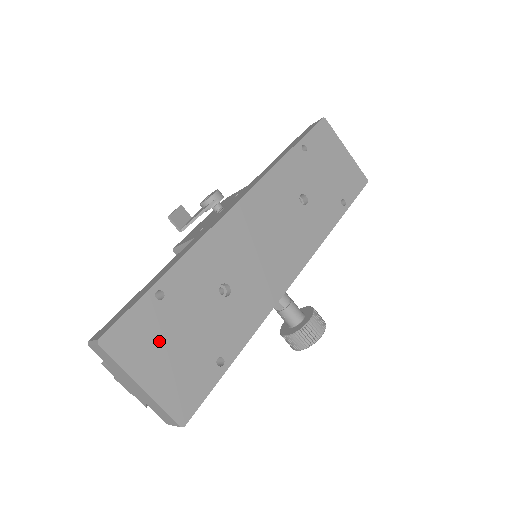
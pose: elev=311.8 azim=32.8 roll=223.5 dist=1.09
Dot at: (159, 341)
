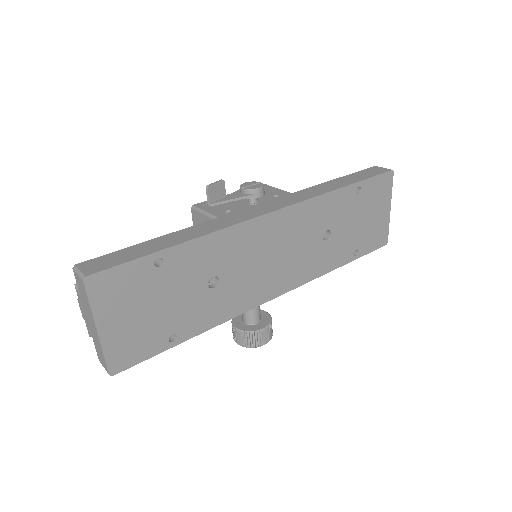
Dot at: (134, 300)
